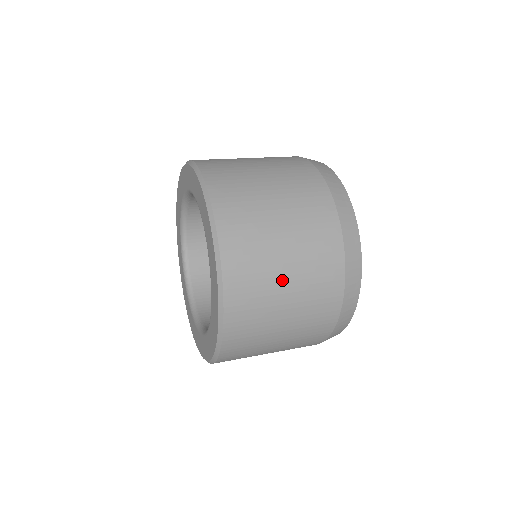
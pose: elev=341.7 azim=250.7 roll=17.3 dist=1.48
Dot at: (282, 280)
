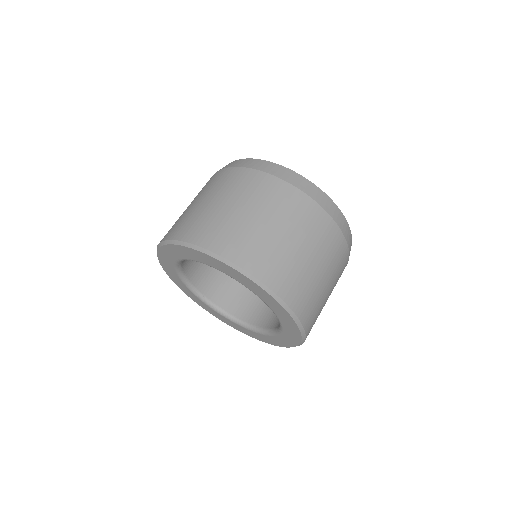
Dot at: occluded
